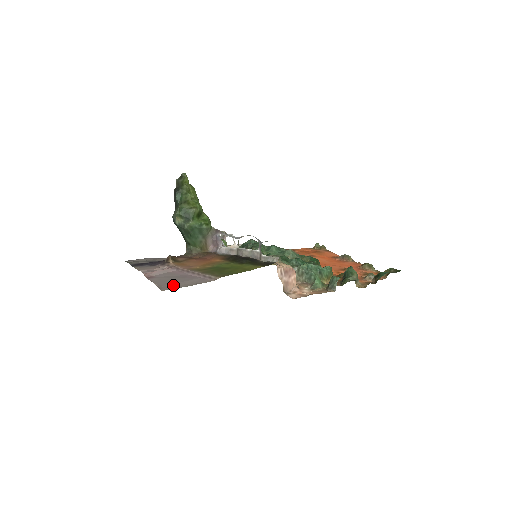
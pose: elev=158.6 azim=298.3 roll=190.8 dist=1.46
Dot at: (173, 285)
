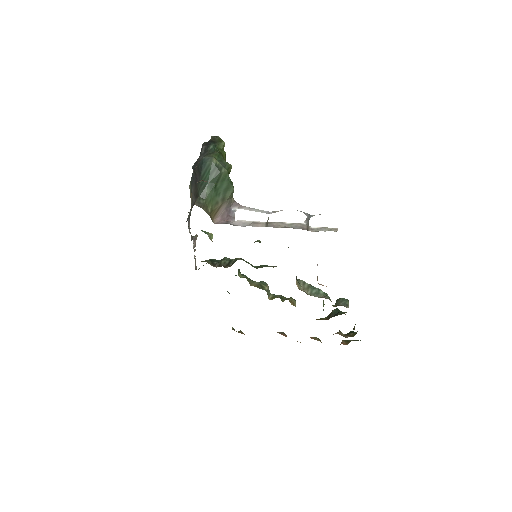
Dot at: occluded
